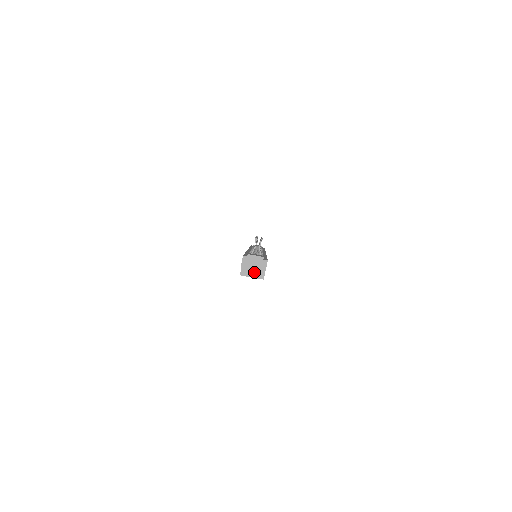
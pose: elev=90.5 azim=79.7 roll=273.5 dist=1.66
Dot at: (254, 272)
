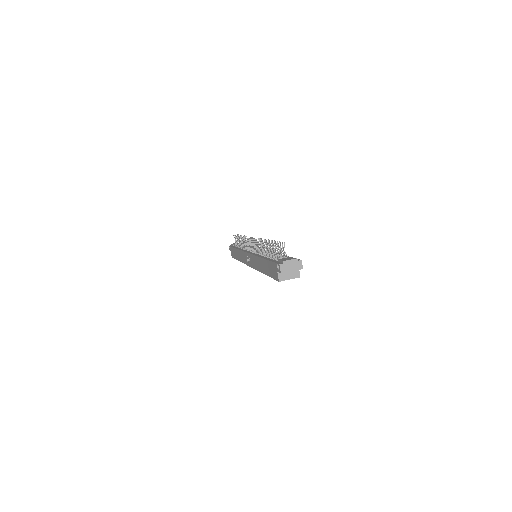
Dot at: (290, 274)
